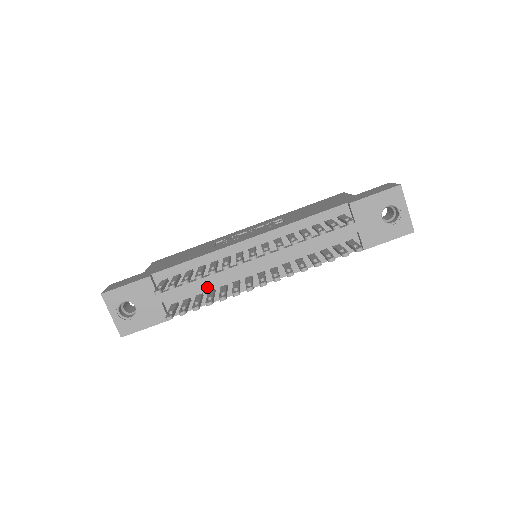
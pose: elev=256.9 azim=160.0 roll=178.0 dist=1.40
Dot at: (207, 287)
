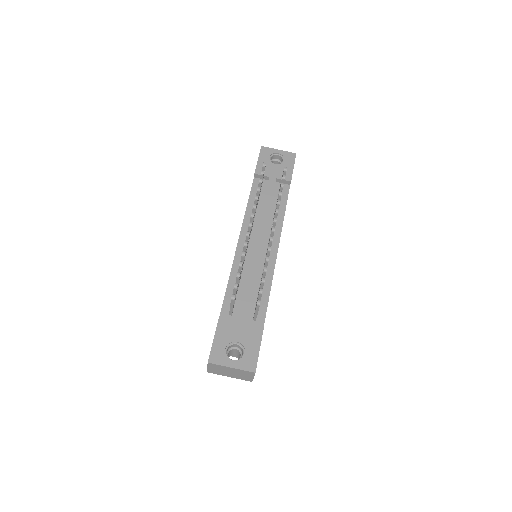
Dot at: (256, 287)
